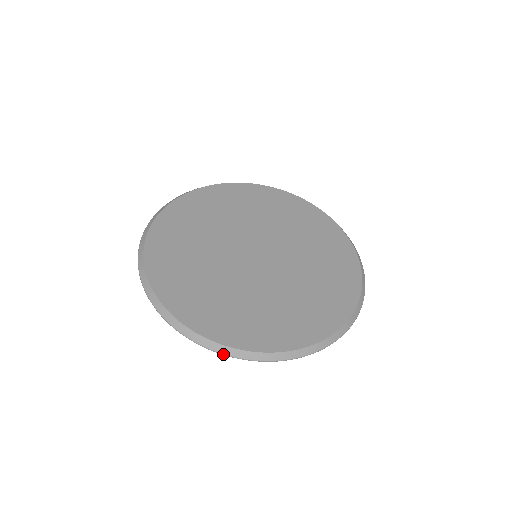
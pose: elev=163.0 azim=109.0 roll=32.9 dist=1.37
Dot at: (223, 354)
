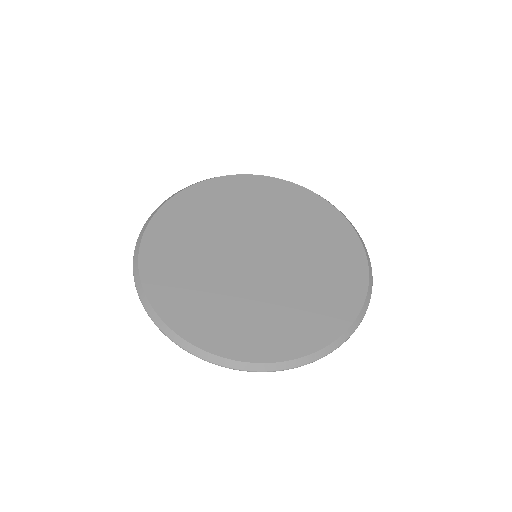
Dot at: (234, 369)
